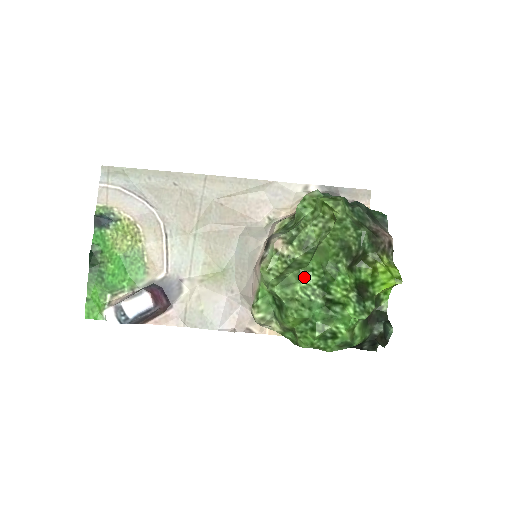
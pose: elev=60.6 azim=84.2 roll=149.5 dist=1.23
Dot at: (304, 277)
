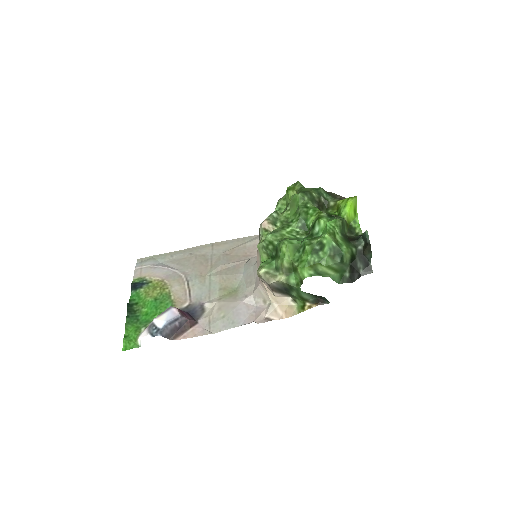
Dot at: (287, 226)
